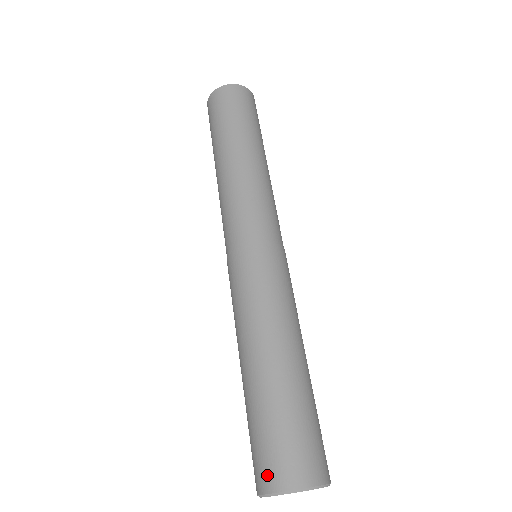
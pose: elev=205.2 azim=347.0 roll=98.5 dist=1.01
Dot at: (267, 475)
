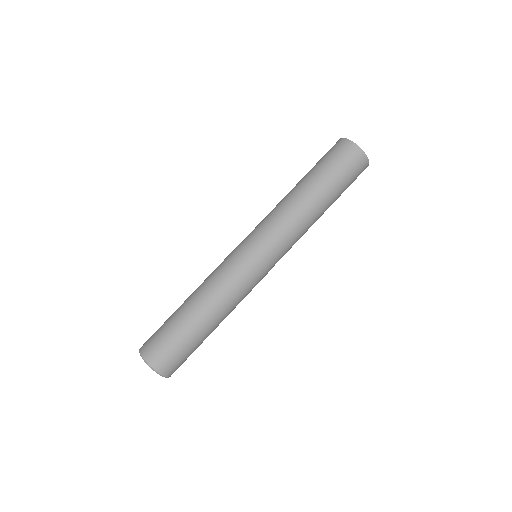
Dot at: (145, 343)
